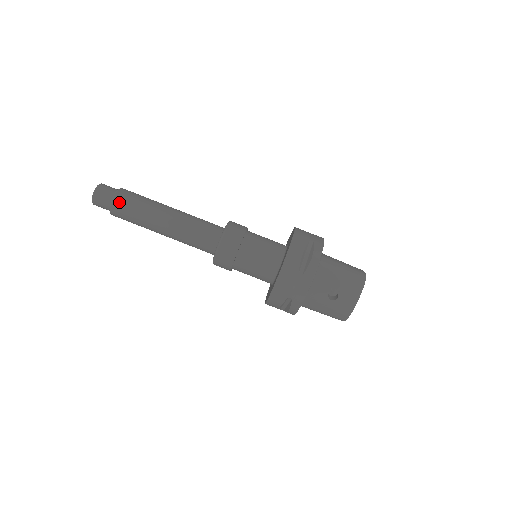
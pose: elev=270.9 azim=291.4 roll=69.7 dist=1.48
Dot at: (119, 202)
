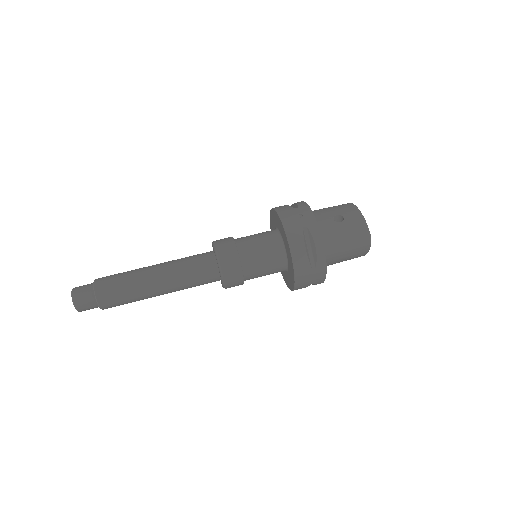
Dot at: (102, 280)
